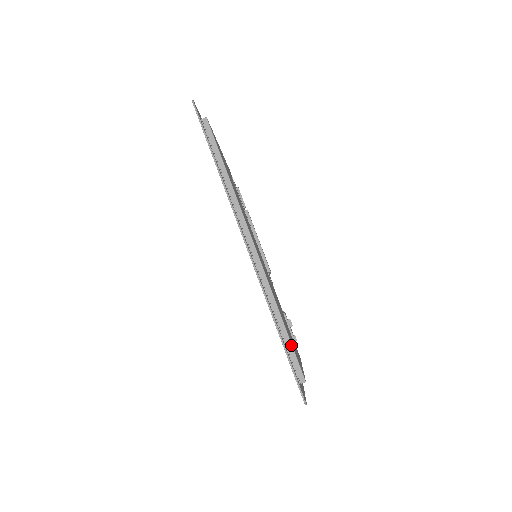
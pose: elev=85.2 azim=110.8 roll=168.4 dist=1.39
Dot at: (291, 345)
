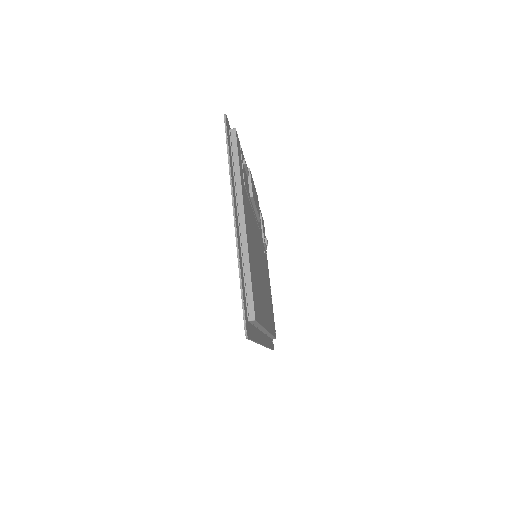
Dot at: occluded
